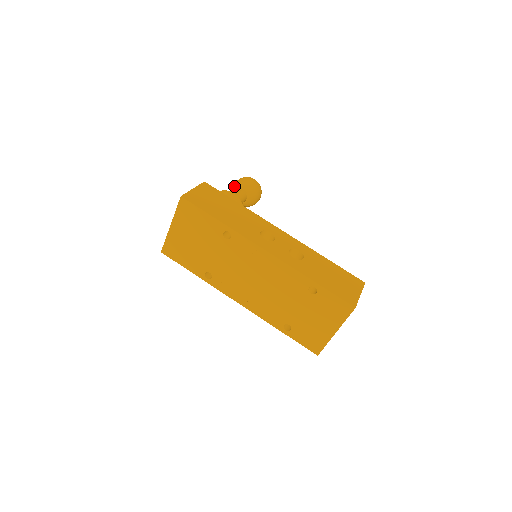
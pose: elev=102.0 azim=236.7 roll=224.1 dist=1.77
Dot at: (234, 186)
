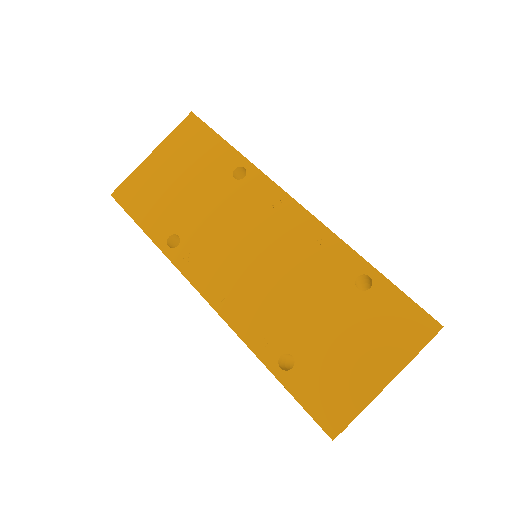
Dot at: occluded
